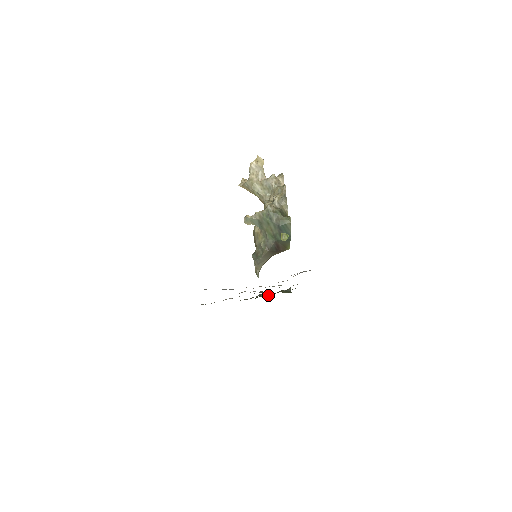
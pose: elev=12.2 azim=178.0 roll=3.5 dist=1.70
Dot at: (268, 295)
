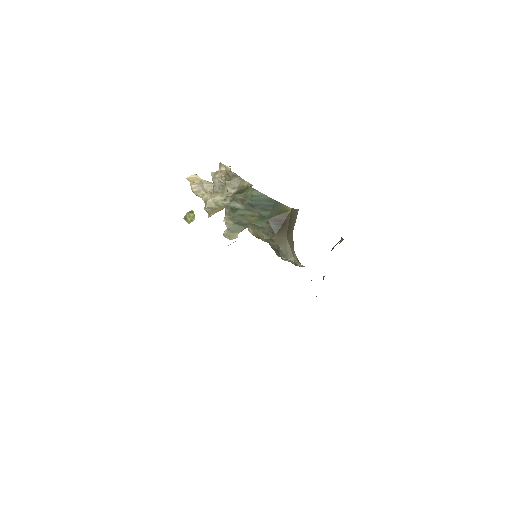
Dot at: occluded
